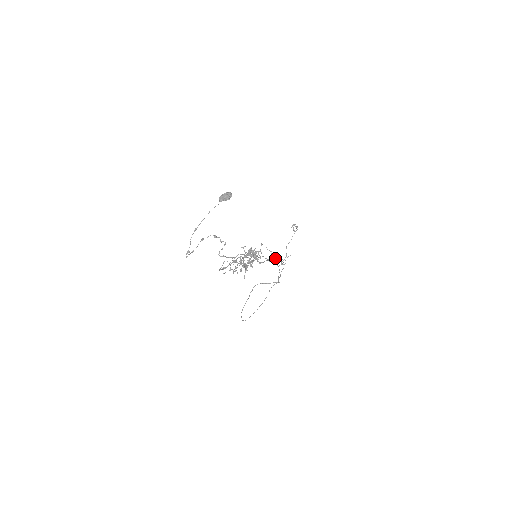
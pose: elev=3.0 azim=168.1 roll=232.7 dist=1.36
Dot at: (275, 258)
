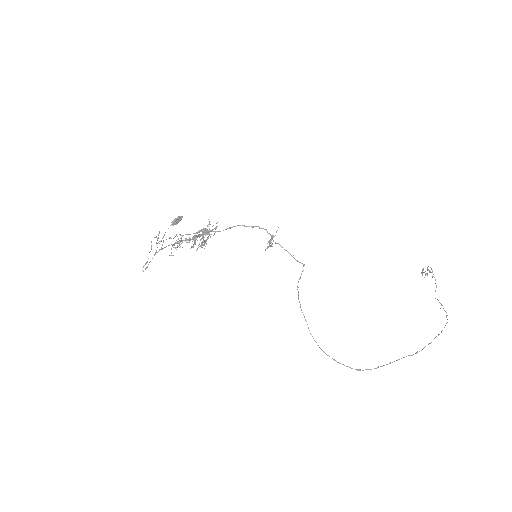
Dot at: (269, 240)
